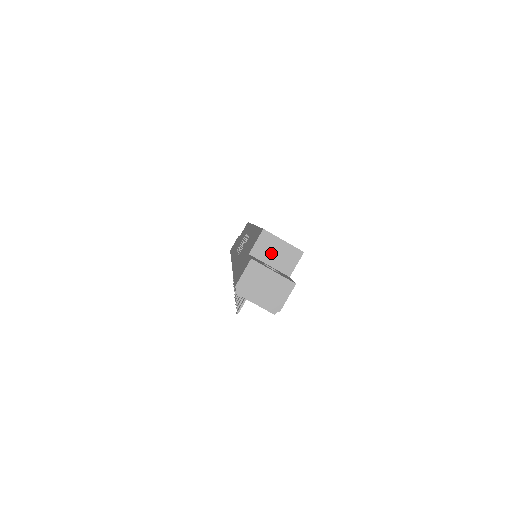
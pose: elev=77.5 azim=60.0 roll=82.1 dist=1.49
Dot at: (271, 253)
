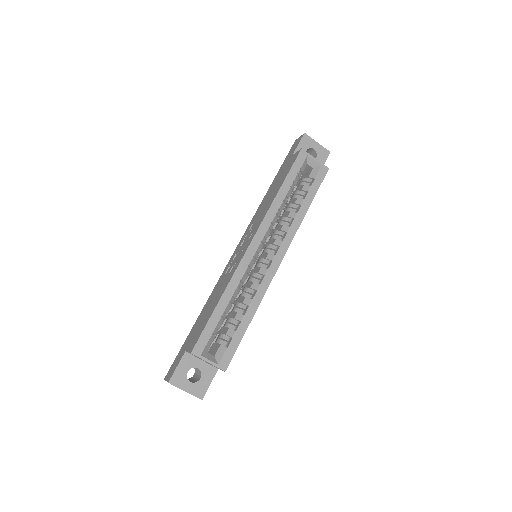
Dot at: (201, 359)
